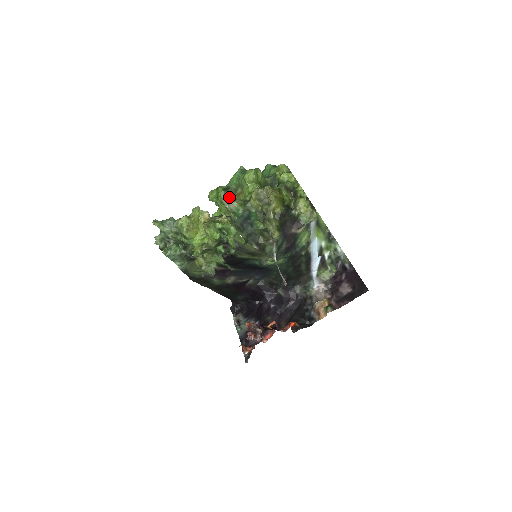
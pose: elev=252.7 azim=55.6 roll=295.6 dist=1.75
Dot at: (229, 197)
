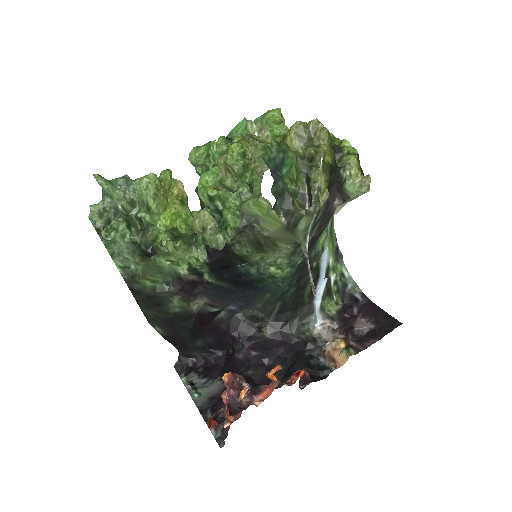
Dot at: occluded
